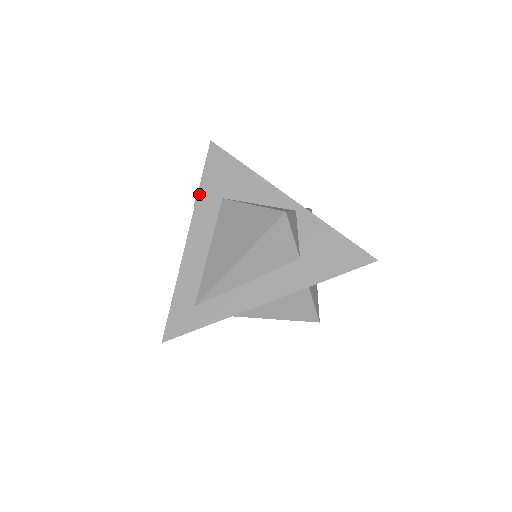
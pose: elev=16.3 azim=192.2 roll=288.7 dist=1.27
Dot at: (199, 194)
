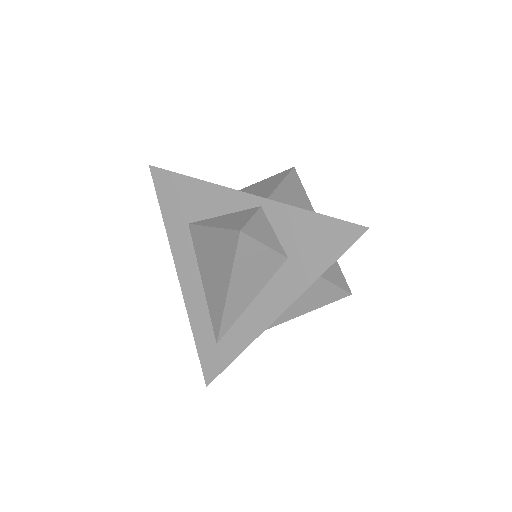
Dot at: (167, 228)
